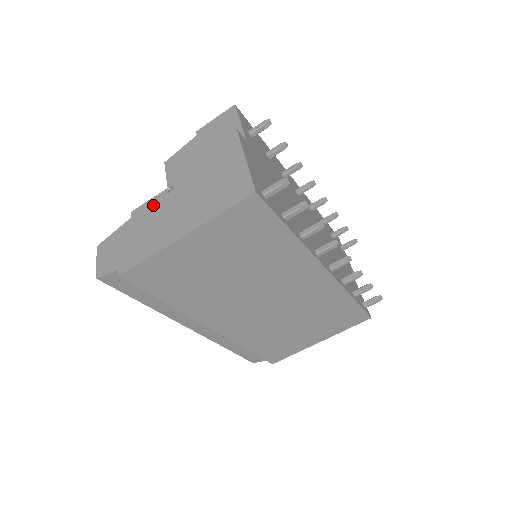
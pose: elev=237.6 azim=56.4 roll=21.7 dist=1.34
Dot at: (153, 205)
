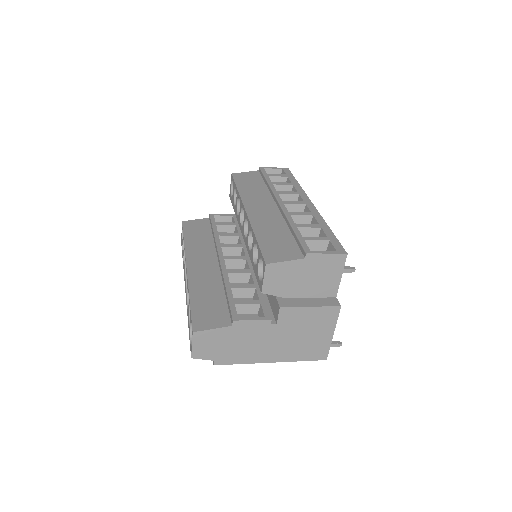
Dot at: (256, 327)
